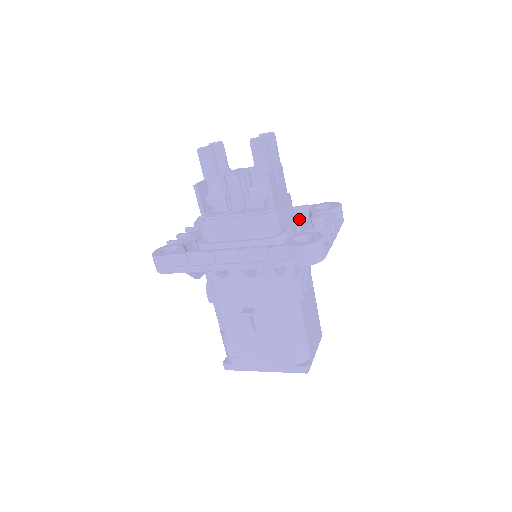
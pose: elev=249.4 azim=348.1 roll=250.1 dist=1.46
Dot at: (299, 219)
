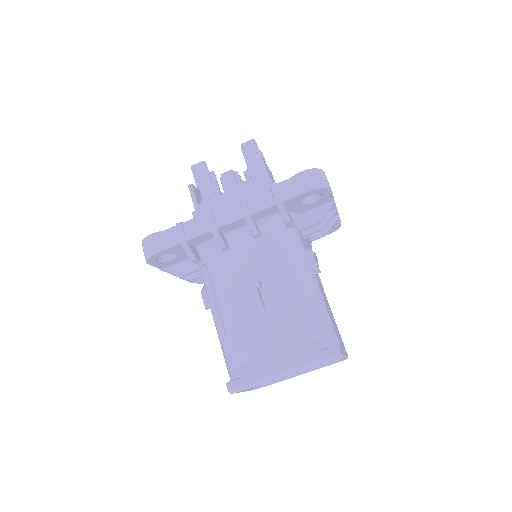
Dot at: occluded
